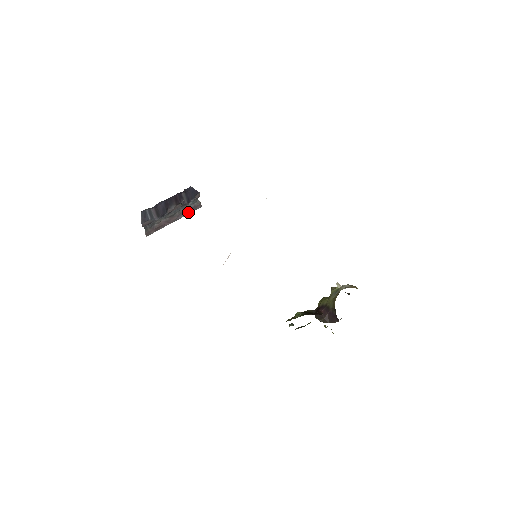
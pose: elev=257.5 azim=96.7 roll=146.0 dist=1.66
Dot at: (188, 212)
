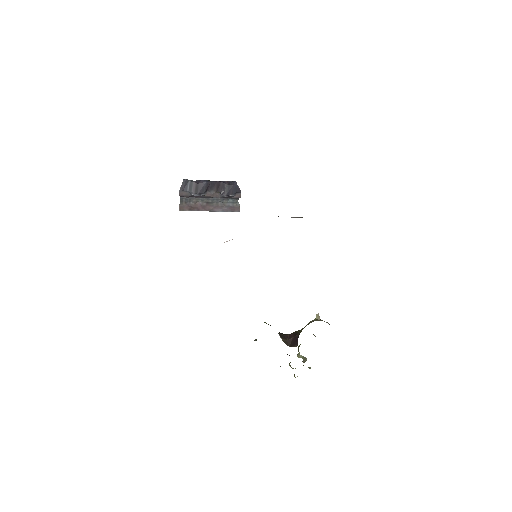
Dot at: (225, 209)
